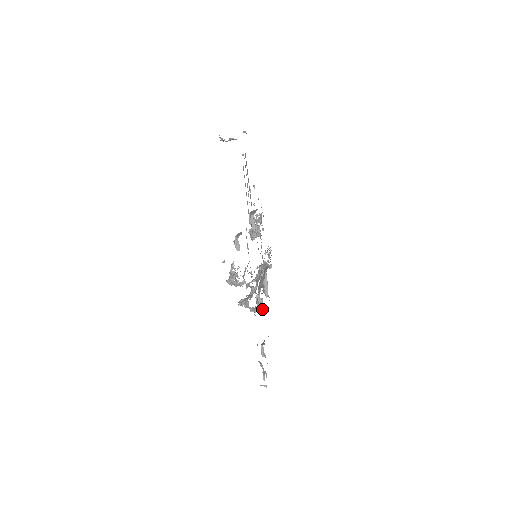
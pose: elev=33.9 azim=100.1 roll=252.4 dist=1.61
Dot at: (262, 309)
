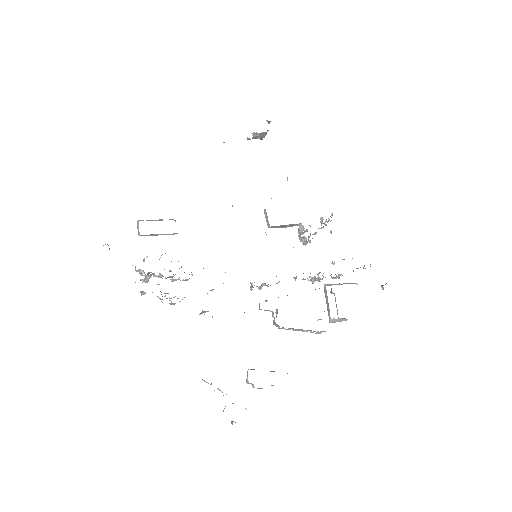
Dot at: (279, 327)
